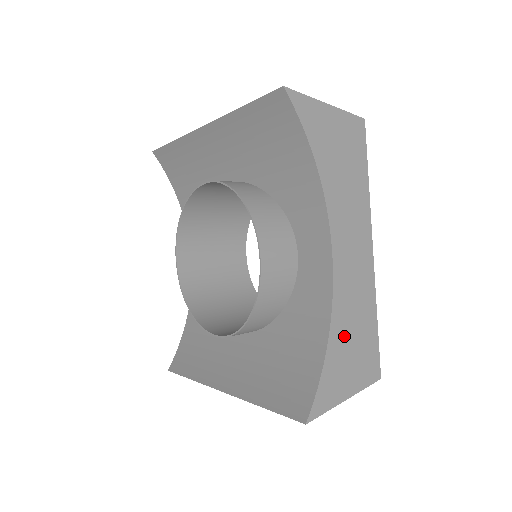
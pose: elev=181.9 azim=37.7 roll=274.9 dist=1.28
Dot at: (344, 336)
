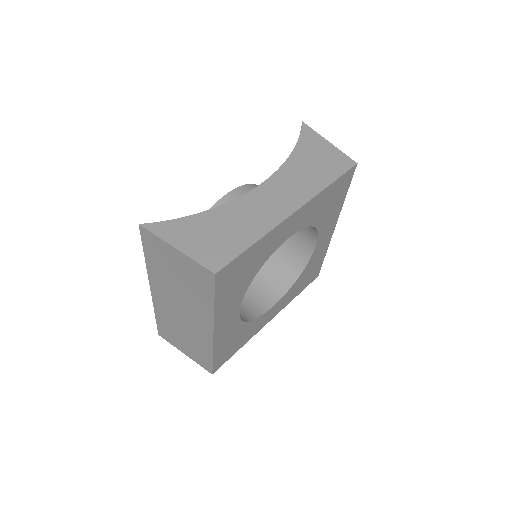
Dot at: (217, 222)
